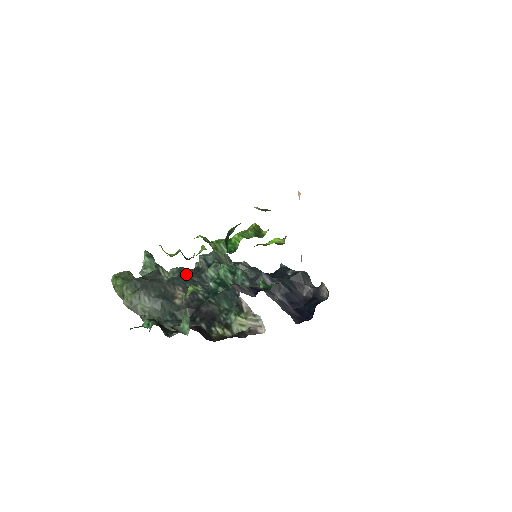
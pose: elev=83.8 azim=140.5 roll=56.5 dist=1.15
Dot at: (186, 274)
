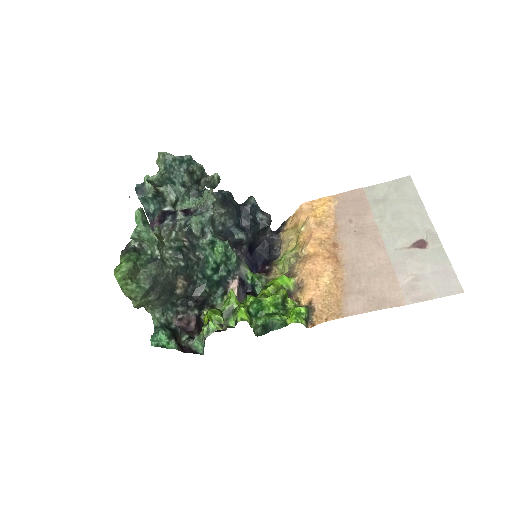
Dot at: (185, 253)
